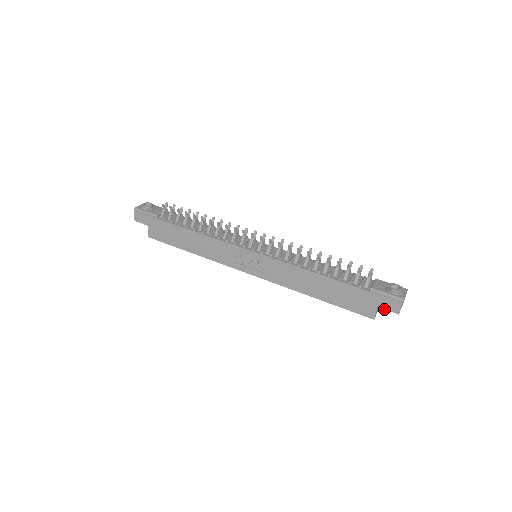
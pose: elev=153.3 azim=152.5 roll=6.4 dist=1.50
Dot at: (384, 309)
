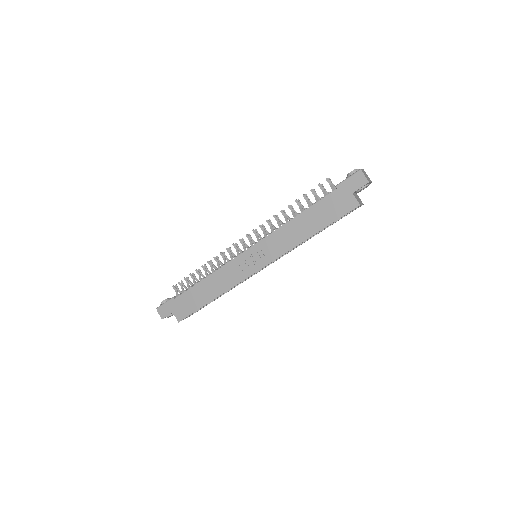
Dot at: (357, 189)
